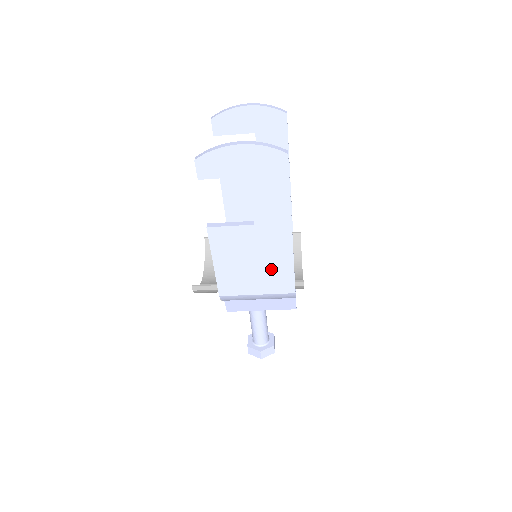
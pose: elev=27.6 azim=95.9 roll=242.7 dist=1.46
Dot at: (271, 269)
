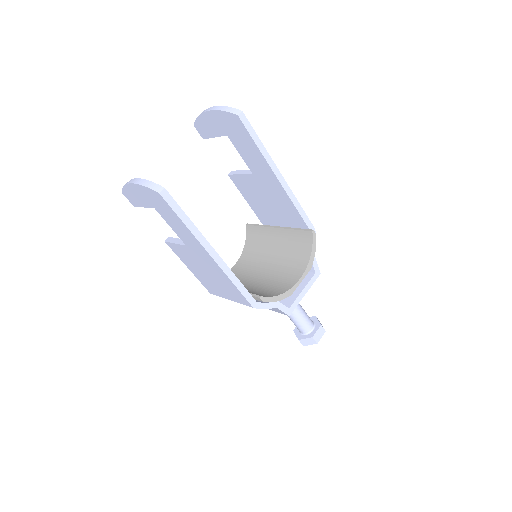
Dot at: (223, 283)
